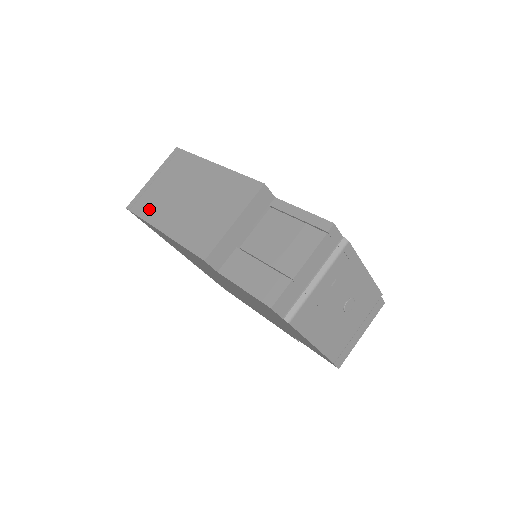
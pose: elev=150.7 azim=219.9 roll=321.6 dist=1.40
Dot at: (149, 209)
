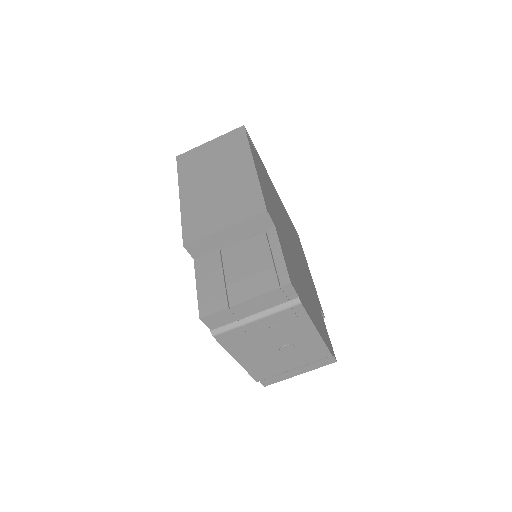
Dot at: (187, 170)
